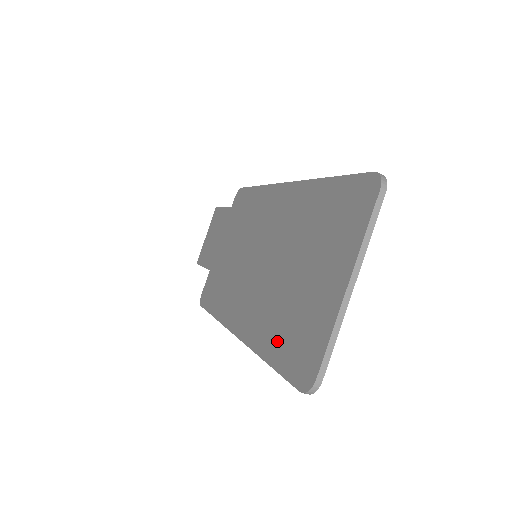
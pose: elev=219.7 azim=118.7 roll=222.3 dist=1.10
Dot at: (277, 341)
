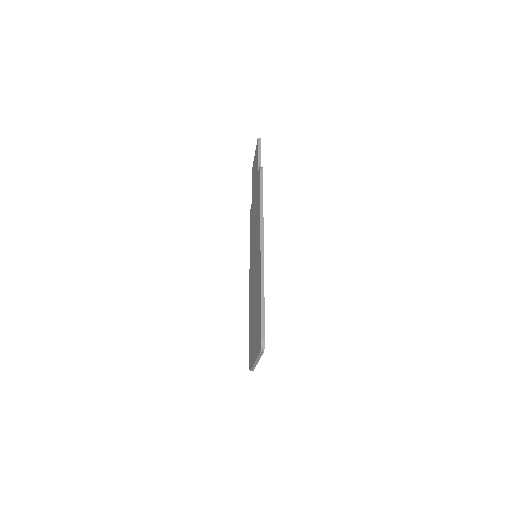
Dot at: (250, 330)
